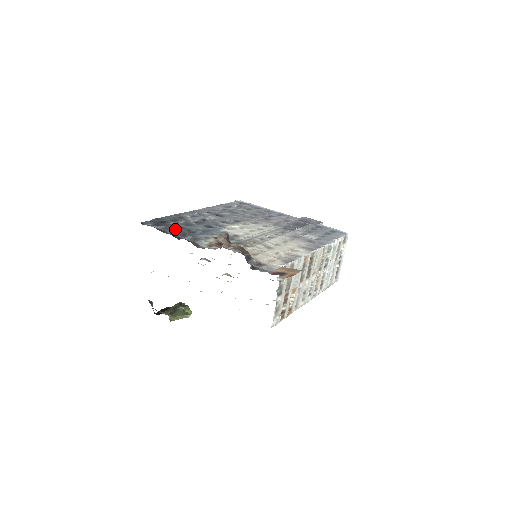
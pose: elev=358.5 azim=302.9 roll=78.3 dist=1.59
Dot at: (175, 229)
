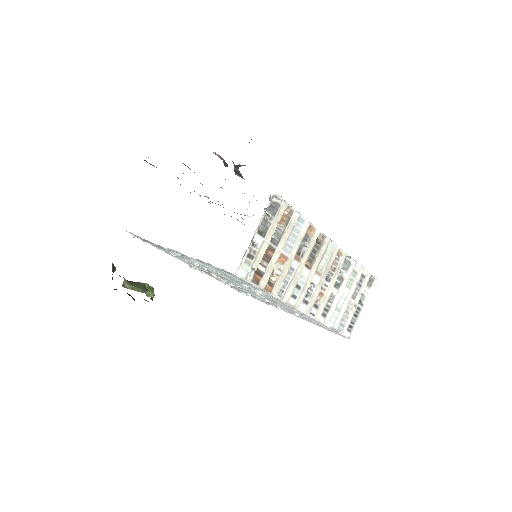
Dot at: occluded
